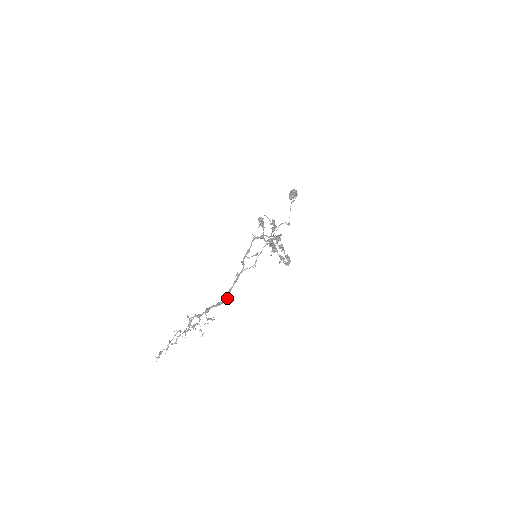
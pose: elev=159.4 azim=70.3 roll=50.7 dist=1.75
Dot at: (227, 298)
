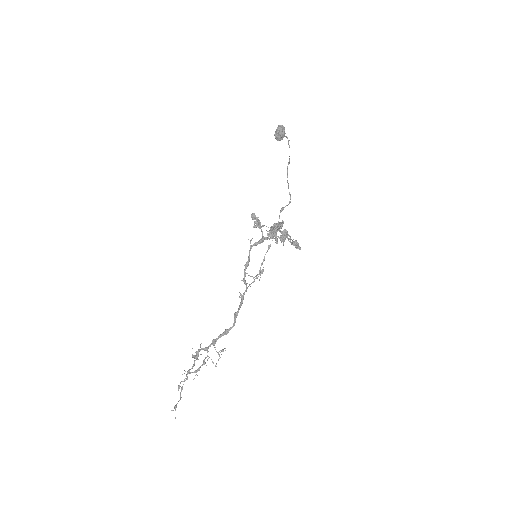
Dot at: occluded
